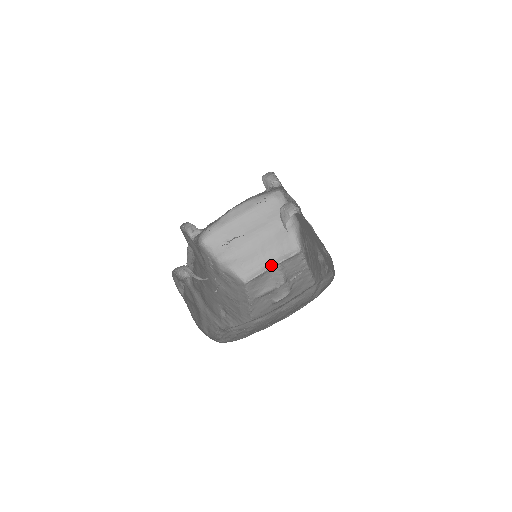
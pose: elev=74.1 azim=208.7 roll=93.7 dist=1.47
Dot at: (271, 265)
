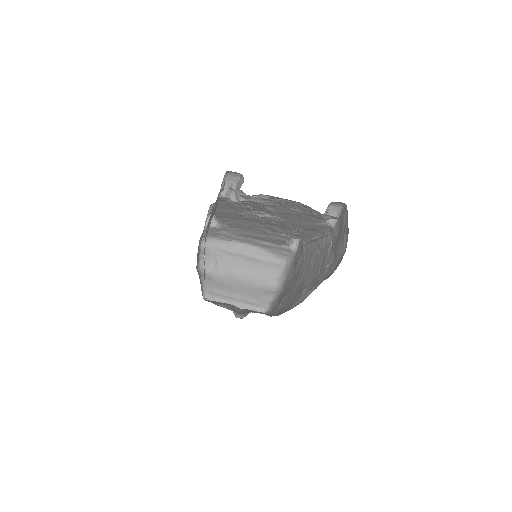
Dot at: occluded
